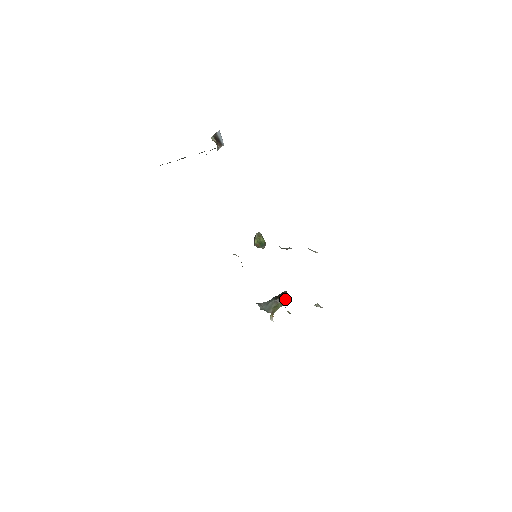
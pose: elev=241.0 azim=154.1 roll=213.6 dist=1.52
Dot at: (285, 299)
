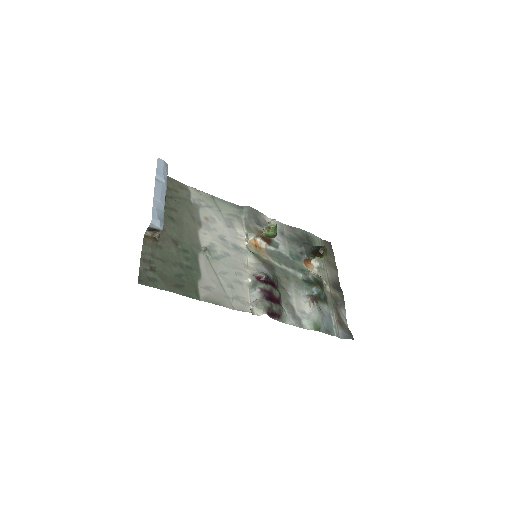
Dot at: (319, 256)
